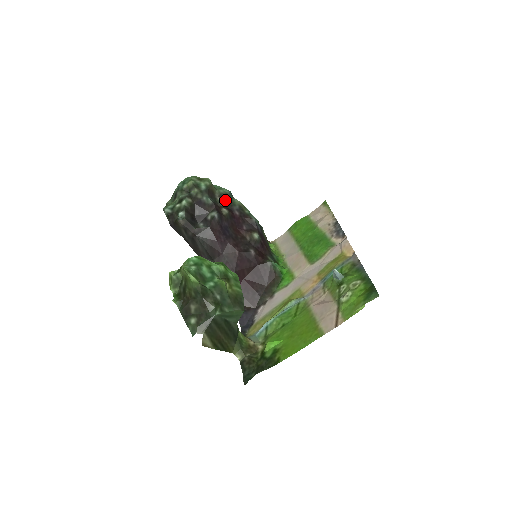
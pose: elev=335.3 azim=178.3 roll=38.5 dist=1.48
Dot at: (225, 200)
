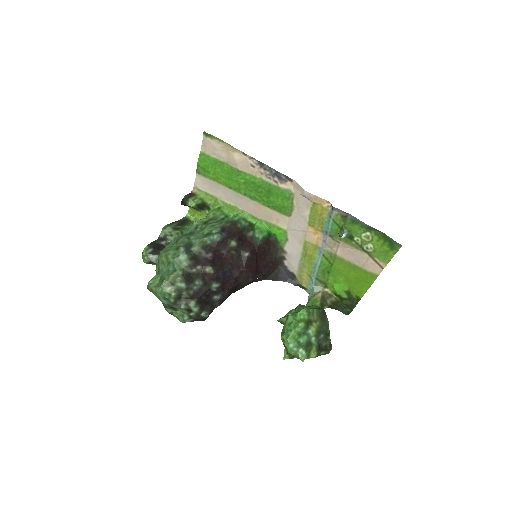
Dot at: (196, 264)
